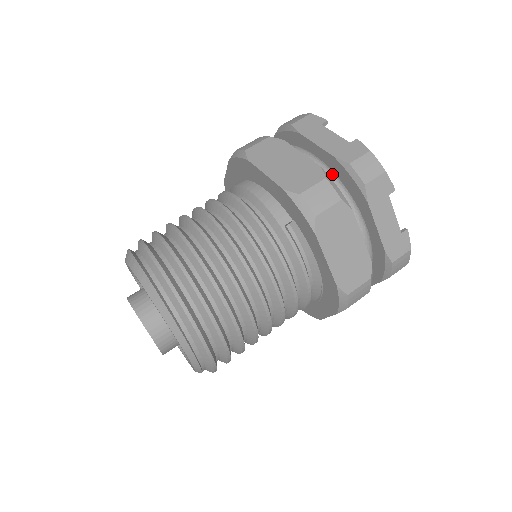
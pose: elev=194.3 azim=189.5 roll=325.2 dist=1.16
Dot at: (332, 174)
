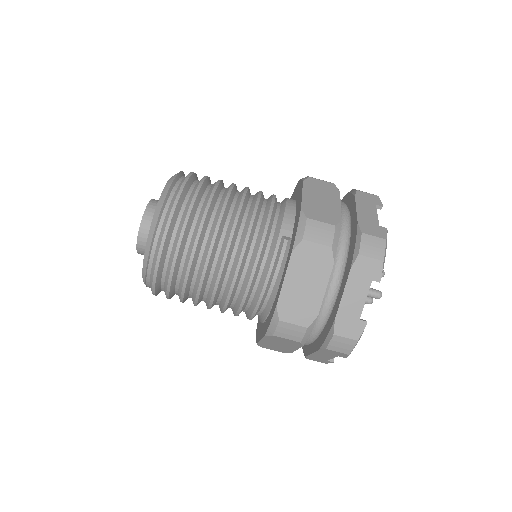
Dot at: (347, 234)
